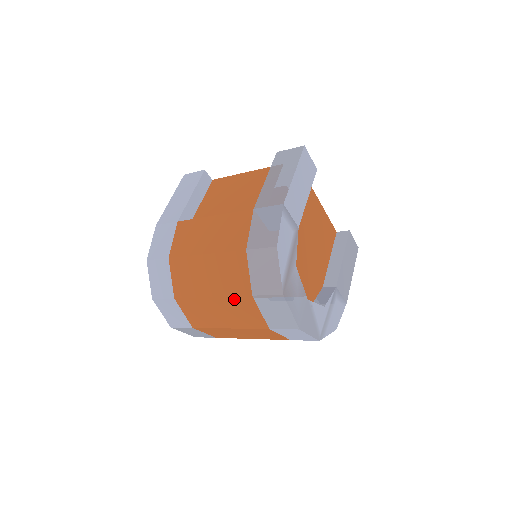
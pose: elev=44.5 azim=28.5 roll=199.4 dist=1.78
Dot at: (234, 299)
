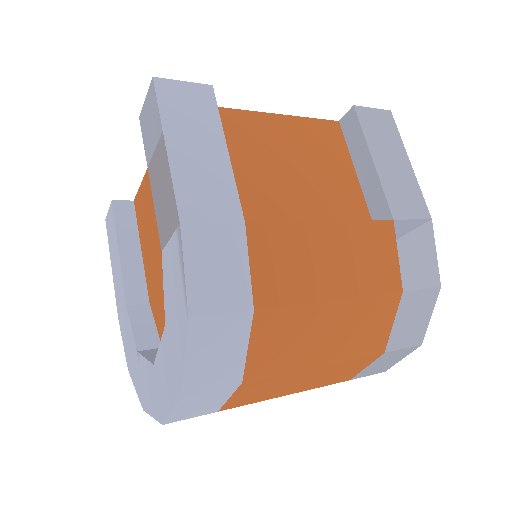
Dot at: (353, 361)
